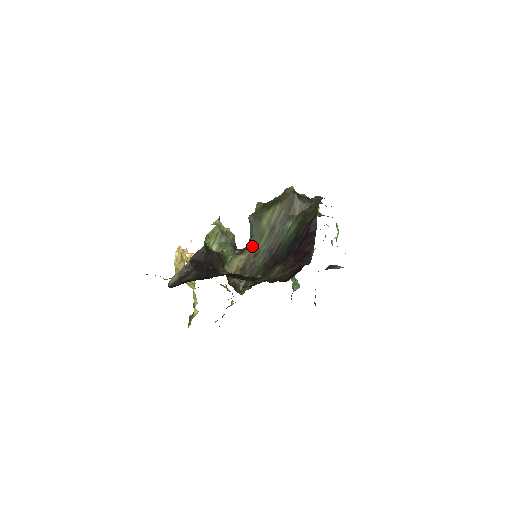
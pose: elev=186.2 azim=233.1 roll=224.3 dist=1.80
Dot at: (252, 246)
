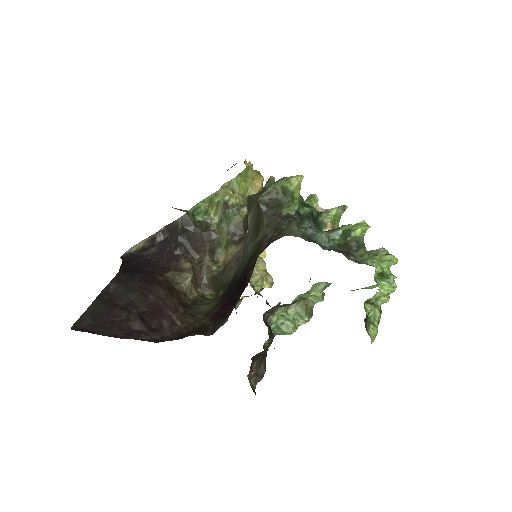
Dot at: (244, 242)
